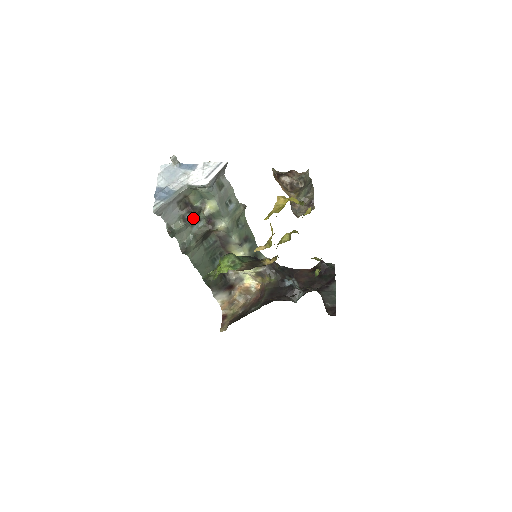
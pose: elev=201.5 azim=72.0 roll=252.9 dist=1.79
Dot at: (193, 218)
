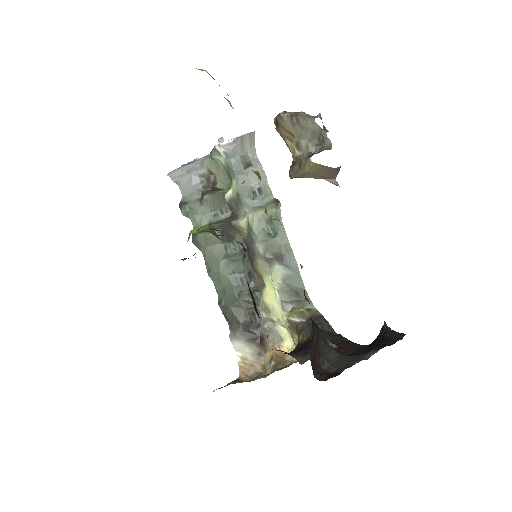
Dot at: (213, 200)
